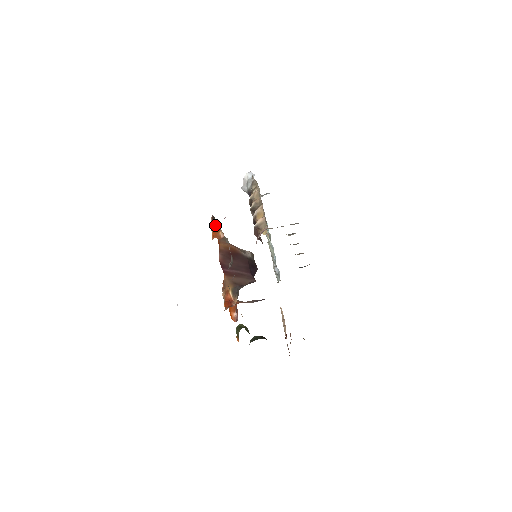
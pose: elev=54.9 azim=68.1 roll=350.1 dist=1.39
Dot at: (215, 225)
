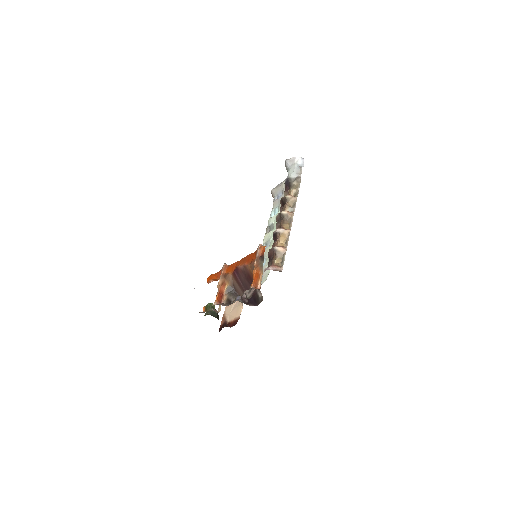
Dot at: (260, 267)
